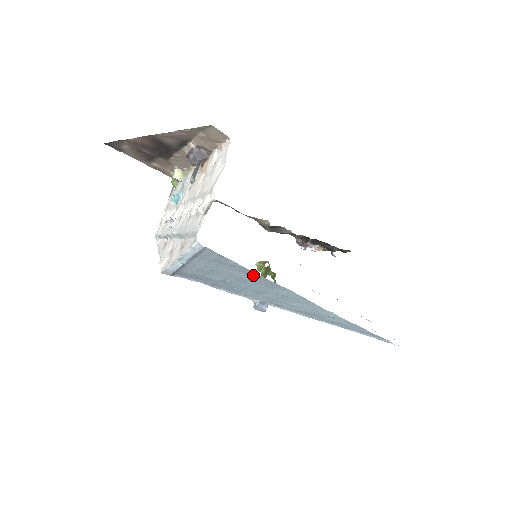
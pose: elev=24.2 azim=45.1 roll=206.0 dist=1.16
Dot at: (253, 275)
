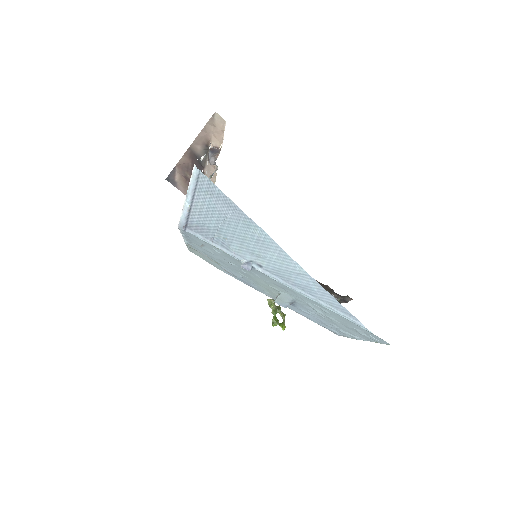
Dot at: (232, 207)
